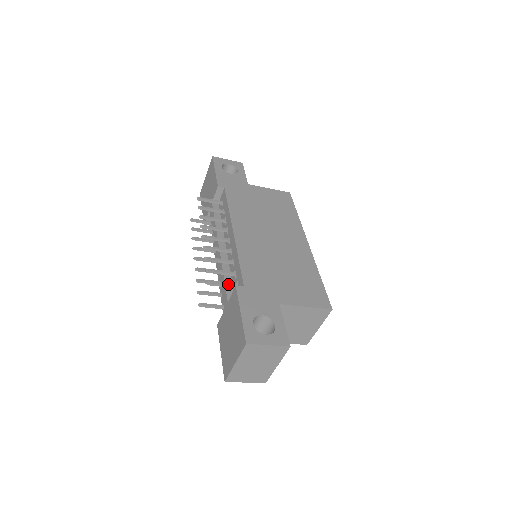
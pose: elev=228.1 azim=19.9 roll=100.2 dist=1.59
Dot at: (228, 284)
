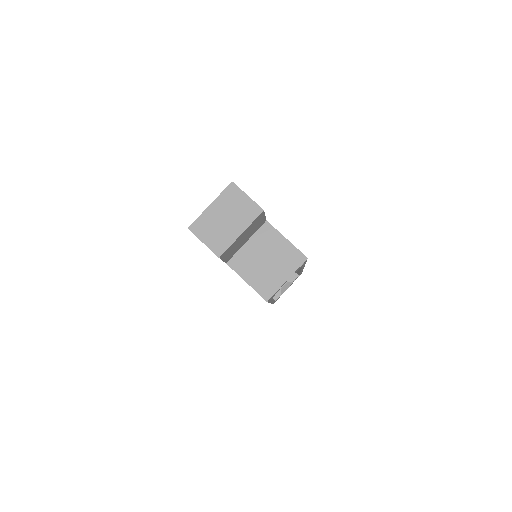
Dot at: occluded
